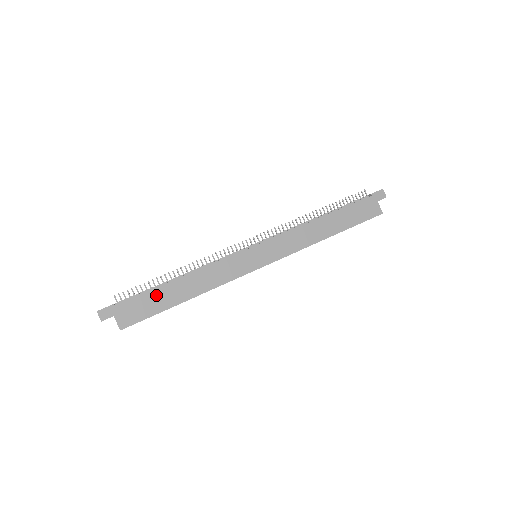
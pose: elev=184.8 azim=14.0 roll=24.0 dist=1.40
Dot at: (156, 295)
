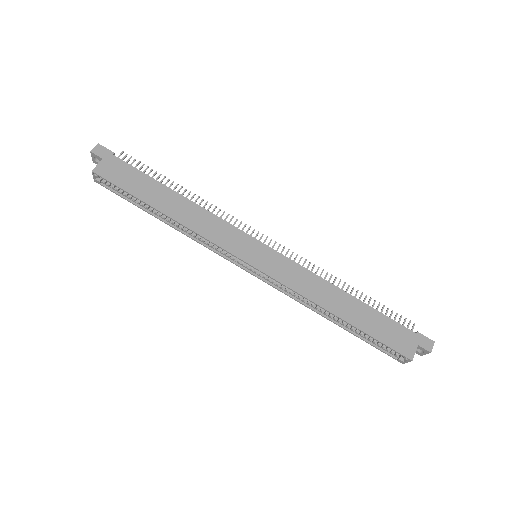
Dot at: (148, 183)
